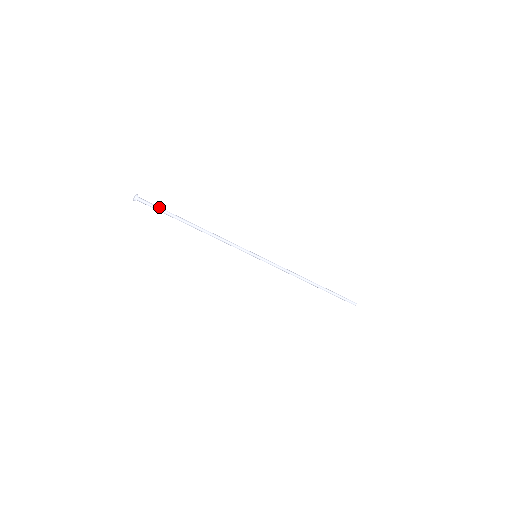
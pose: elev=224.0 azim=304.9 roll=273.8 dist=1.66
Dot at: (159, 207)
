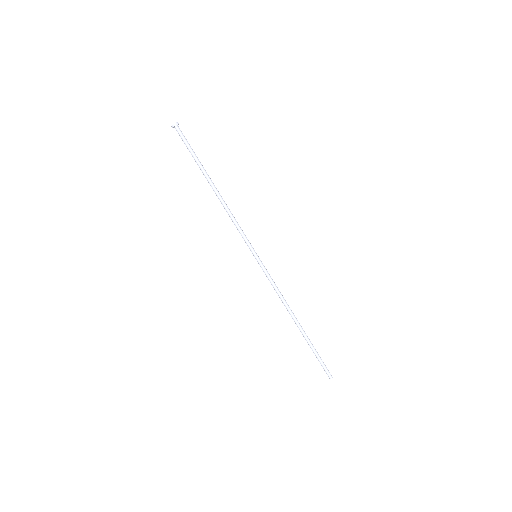
Dot at: occluded
